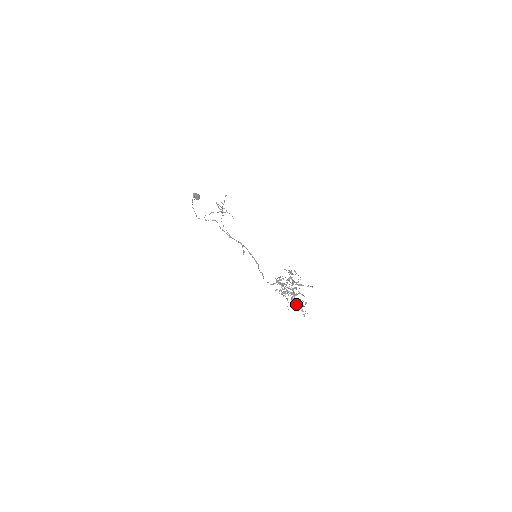
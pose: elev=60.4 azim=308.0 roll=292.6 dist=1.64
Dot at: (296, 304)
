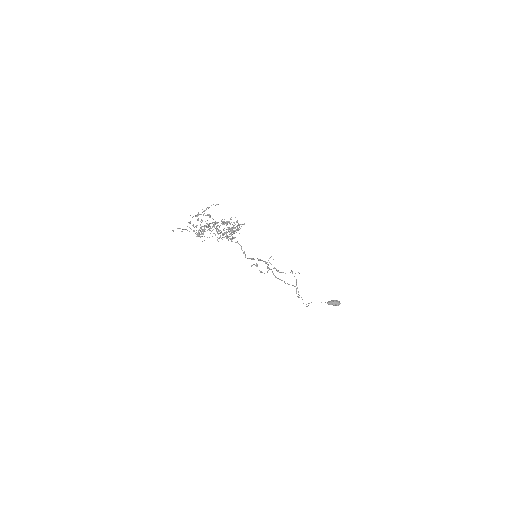
Dot at: occluded
